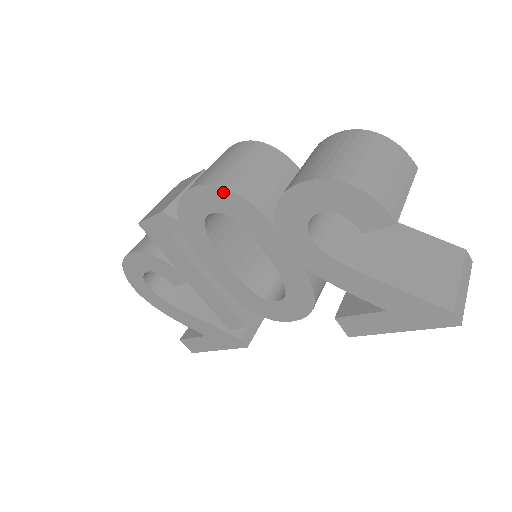
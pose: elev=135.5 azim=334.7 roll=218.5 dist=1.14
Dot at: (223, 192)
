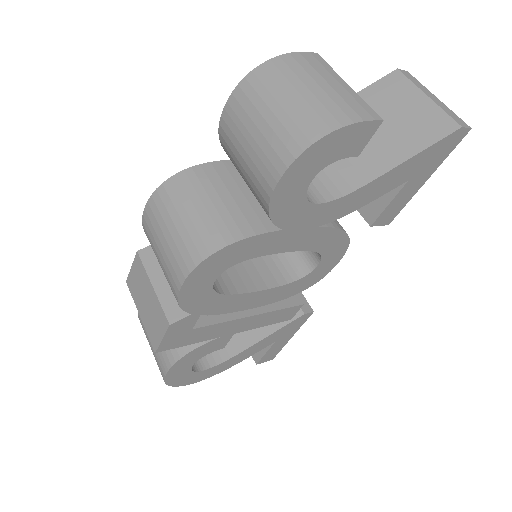
Dot at: (213, 258)
